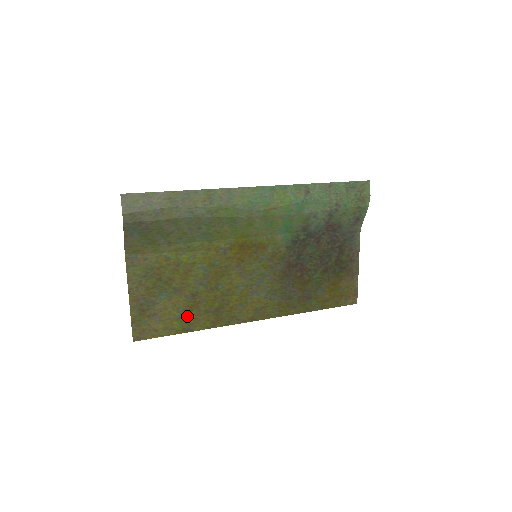
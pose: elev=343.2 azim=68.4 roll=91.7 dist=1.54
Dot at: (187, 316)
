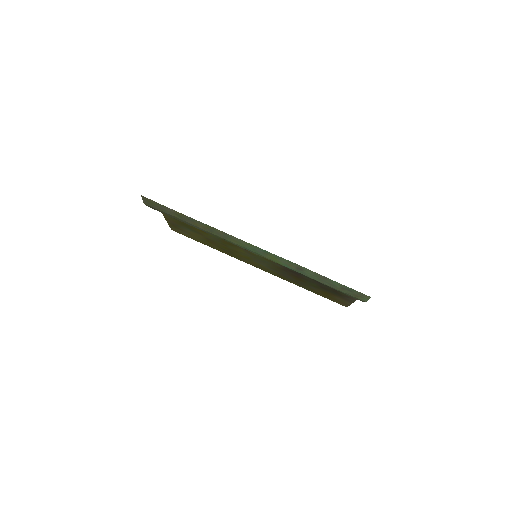
Dot at: (206, 242)
